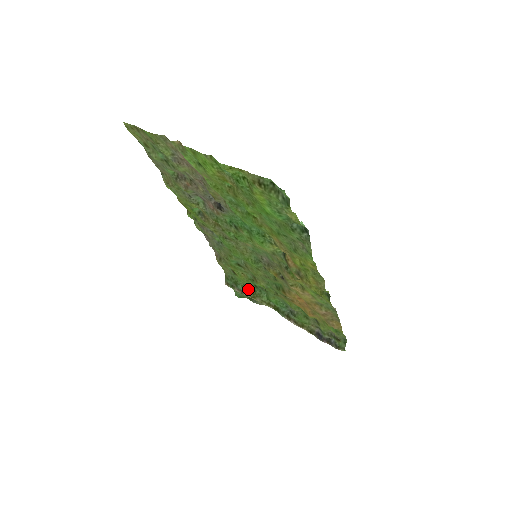
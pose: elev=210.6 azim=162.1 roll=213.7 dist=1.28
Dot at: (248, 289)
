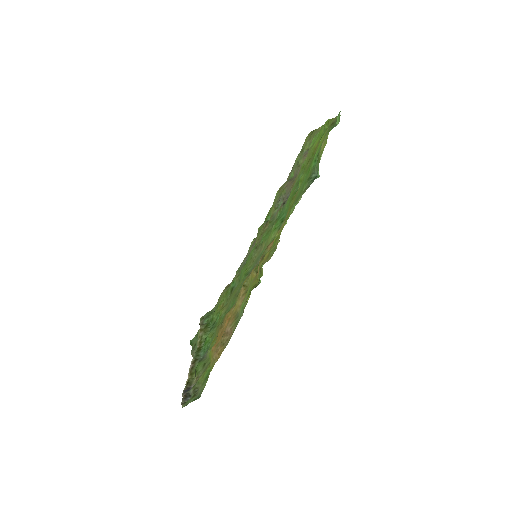
Dot at: (208, 324)
